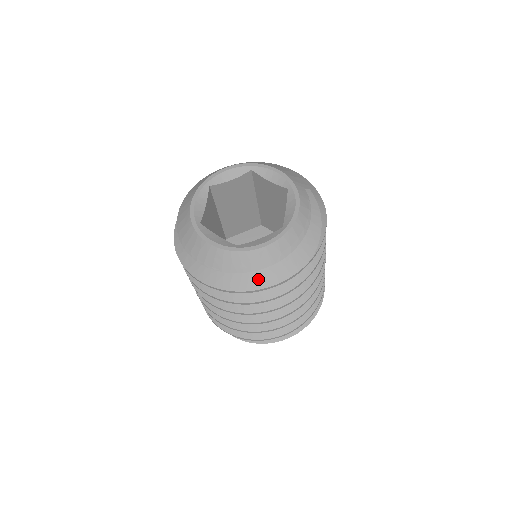
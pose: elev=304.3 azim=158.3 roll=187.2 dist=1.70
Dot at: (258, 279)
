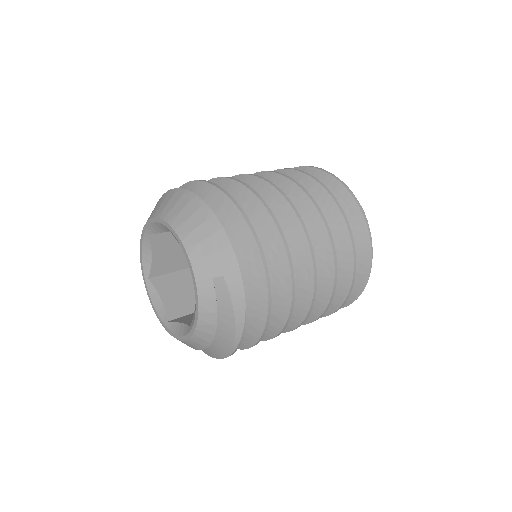
Dot at: occluded
